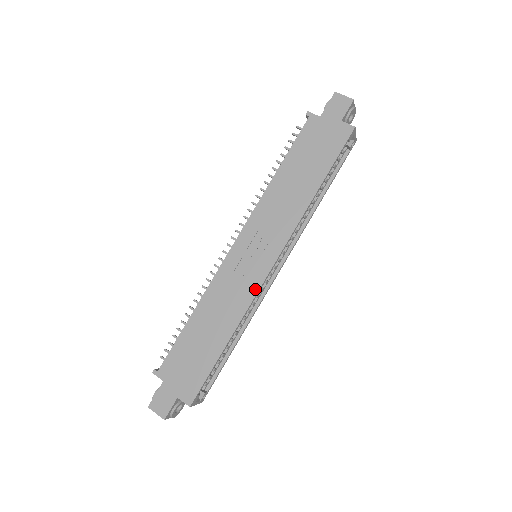
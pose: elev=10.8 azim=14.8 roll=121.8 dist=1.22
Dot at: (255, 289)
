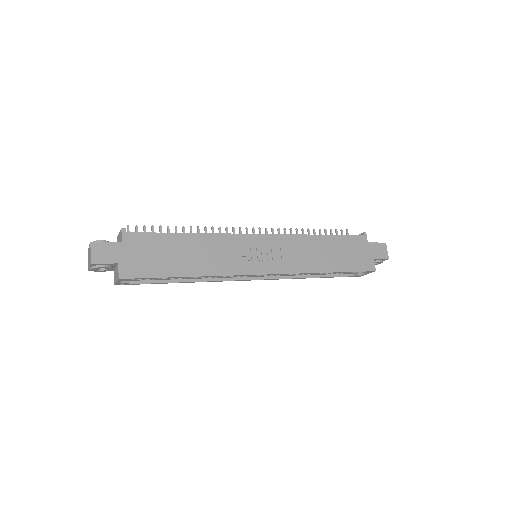
Dot at: (241, 272)
